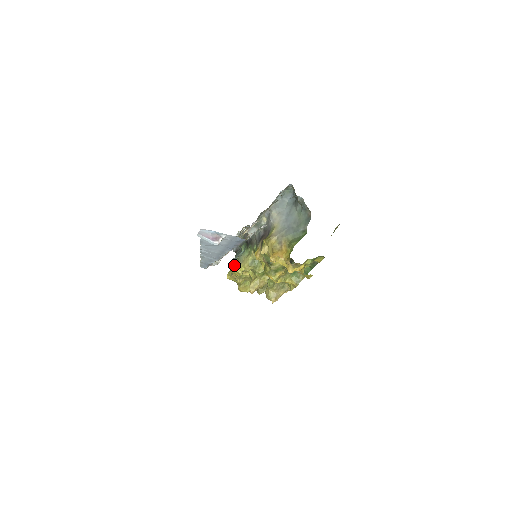
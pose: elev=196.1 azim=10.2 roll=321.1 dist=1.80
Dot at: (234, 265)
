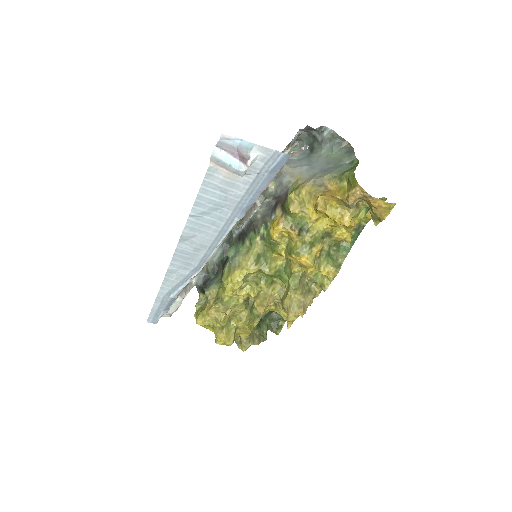
Dot at: (223, 277)
